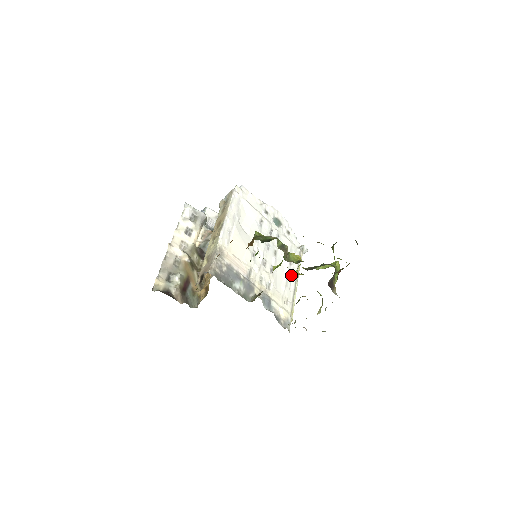
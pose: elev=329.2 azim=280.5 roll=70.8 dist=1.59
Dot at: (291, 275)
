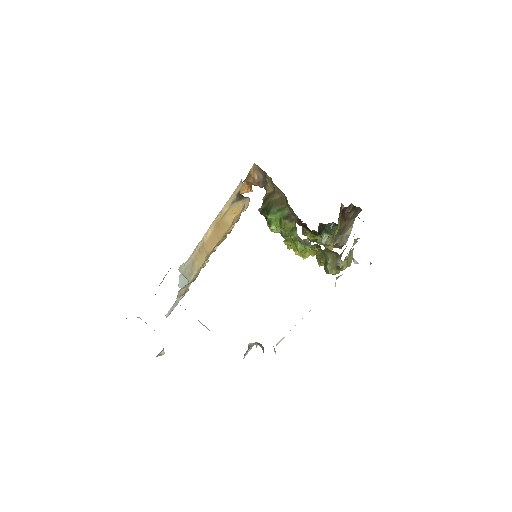
Dot at: occluded
